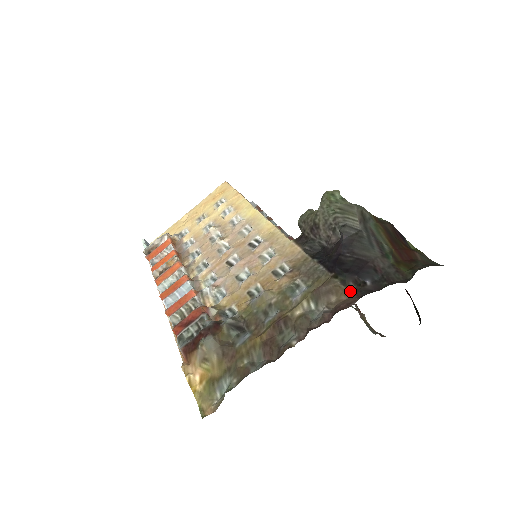
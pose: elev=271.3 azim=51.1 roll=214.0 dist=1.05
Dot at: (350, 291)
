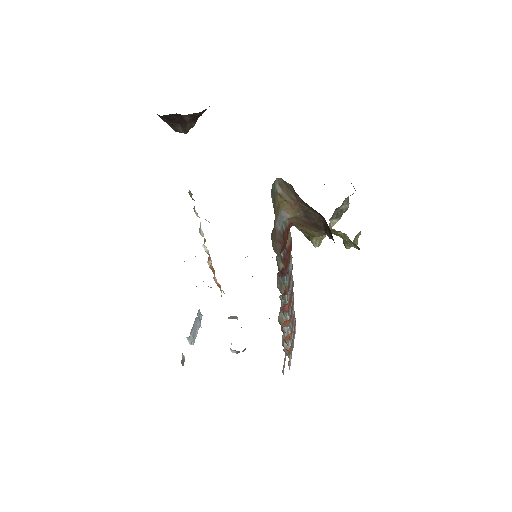
Dot at: occluded
